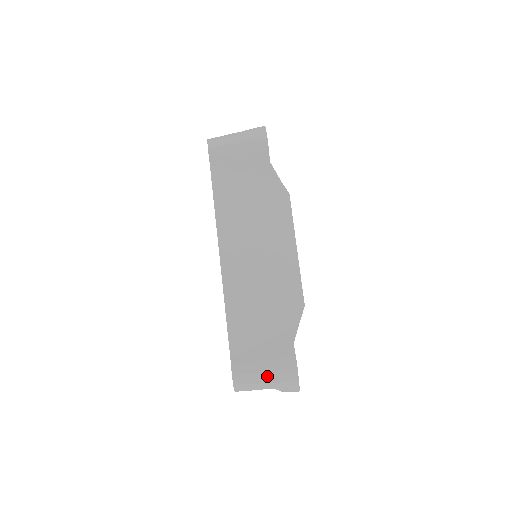
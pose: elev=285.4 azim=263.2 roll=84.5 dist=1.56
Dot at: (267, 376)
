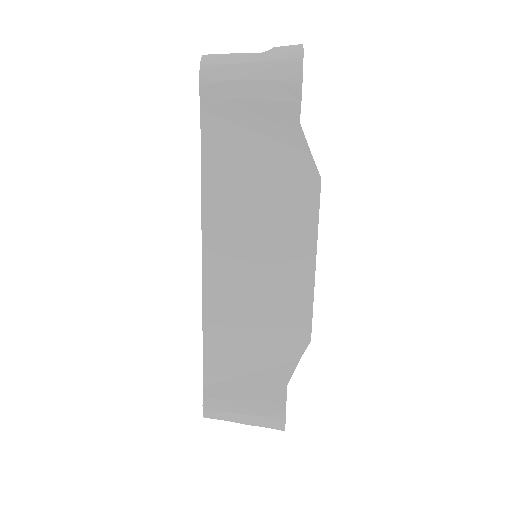
Dot at: (246, 417)
